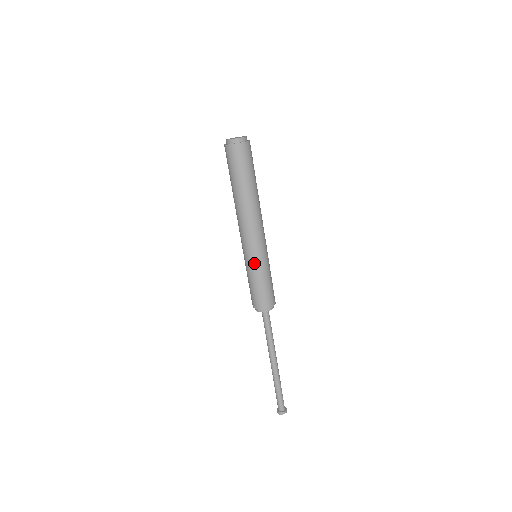
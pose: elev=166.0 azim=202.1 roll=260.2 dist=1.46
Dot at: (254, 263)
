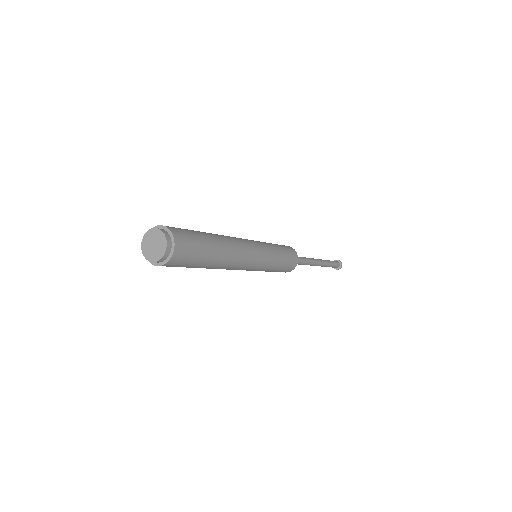
Dot at: (267, 267)
